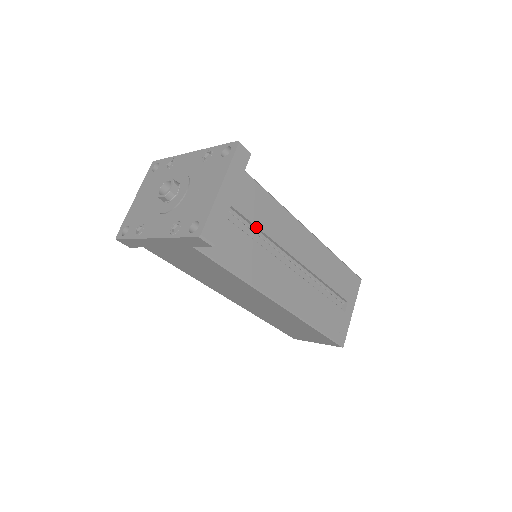
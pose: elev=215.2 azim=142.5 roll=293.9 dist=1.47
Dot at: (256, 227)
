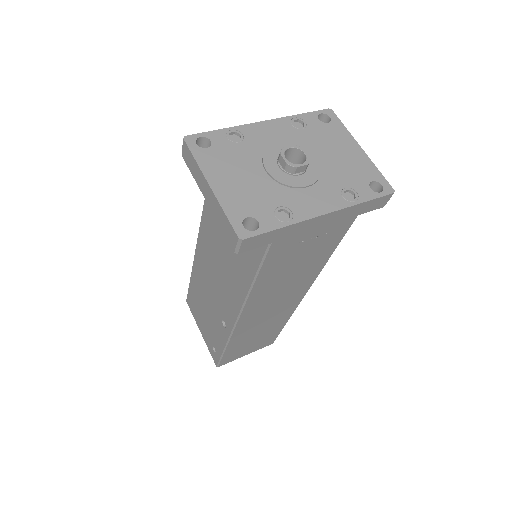
Dot at: occluded
